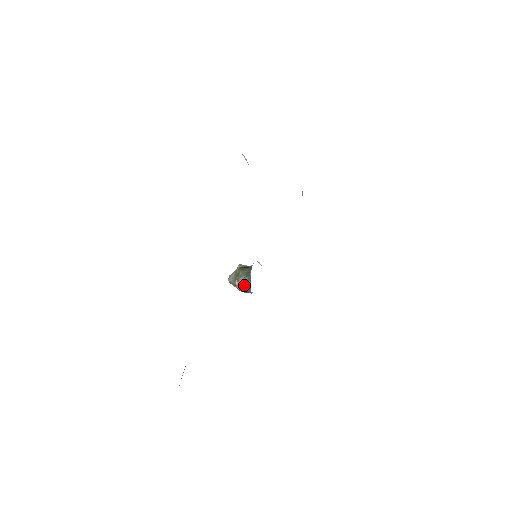
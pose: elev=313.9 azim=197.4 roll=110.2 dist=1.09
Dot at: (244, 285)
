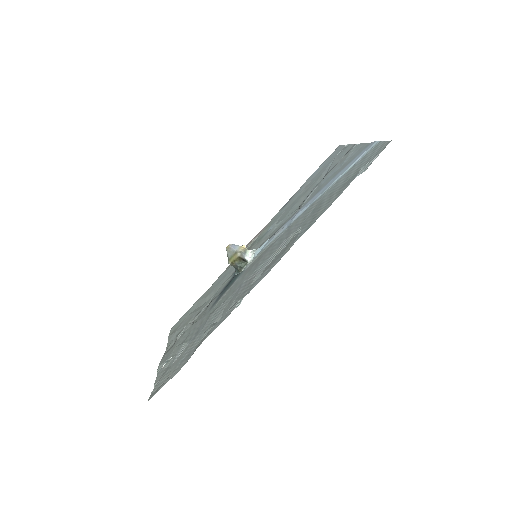
Dot at: (234, 267)
